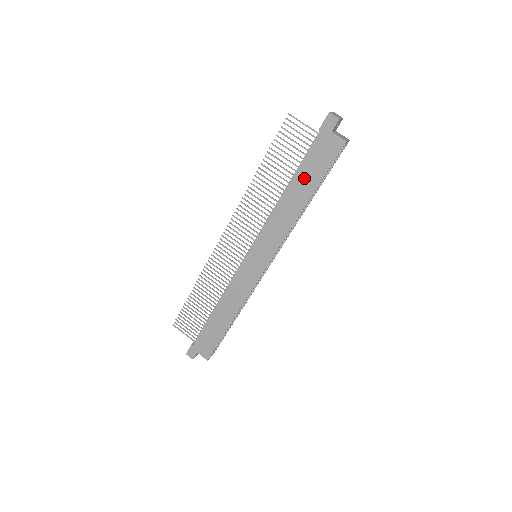
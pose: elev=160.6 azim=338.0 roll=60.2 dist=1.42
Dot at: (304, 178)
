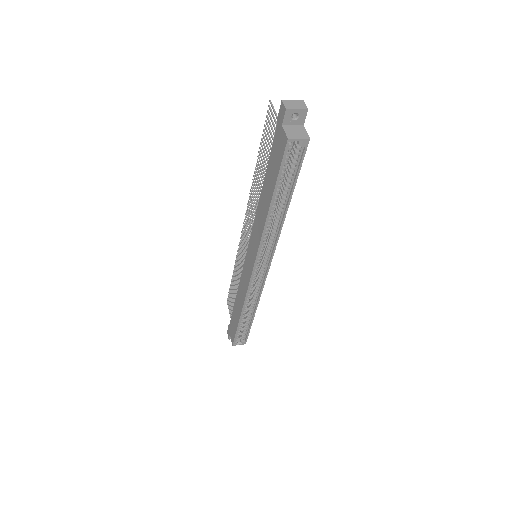
Dot at: (269, 178)
